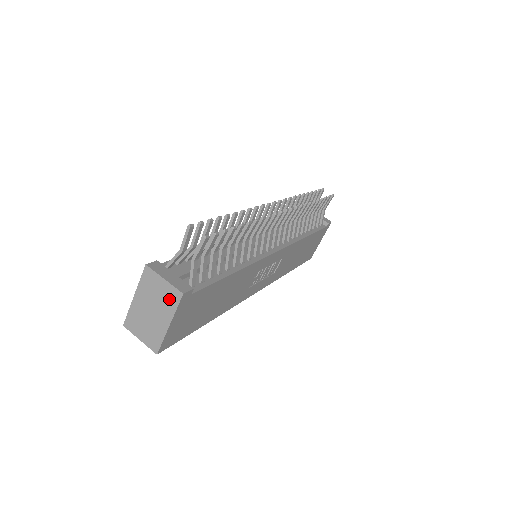
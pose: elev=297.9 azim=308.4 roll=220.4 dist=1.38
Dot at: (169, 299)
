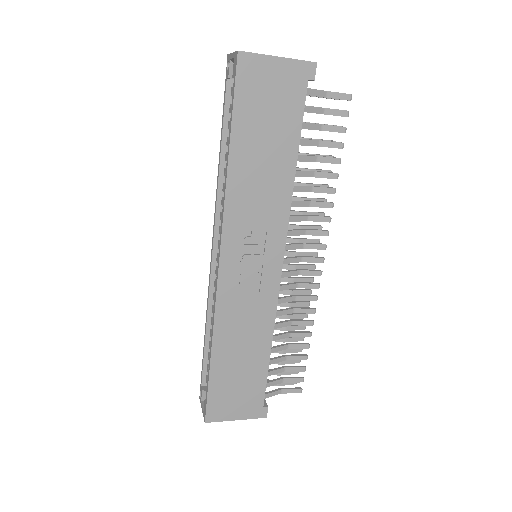
Dot at: occluded
